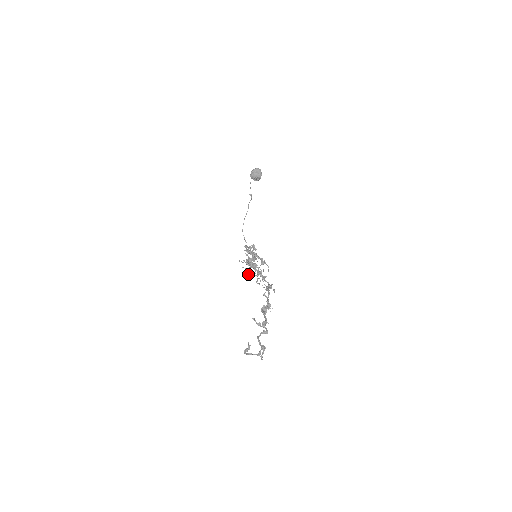
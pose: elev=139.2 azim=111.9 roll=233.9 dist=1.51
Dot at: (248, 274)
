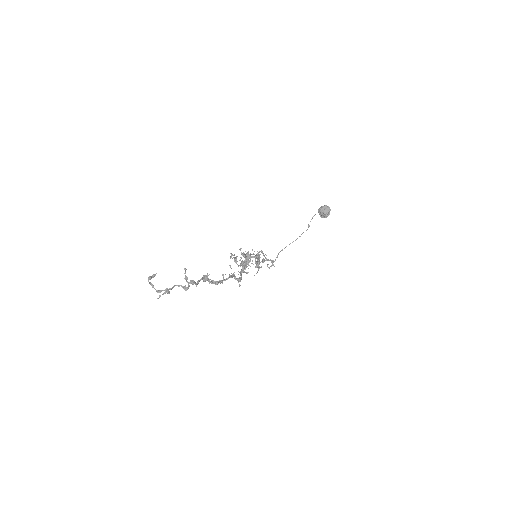
Dot at: (232, 258)
